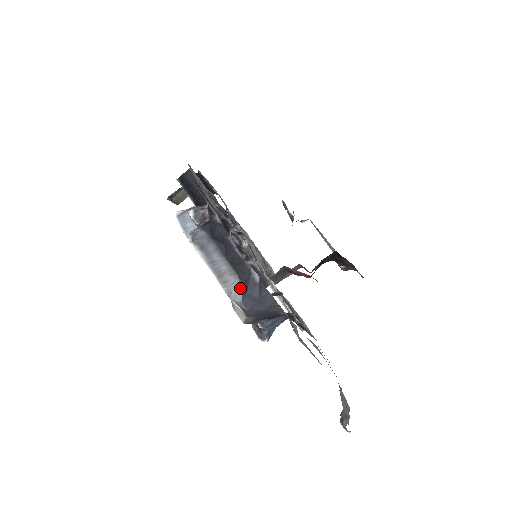
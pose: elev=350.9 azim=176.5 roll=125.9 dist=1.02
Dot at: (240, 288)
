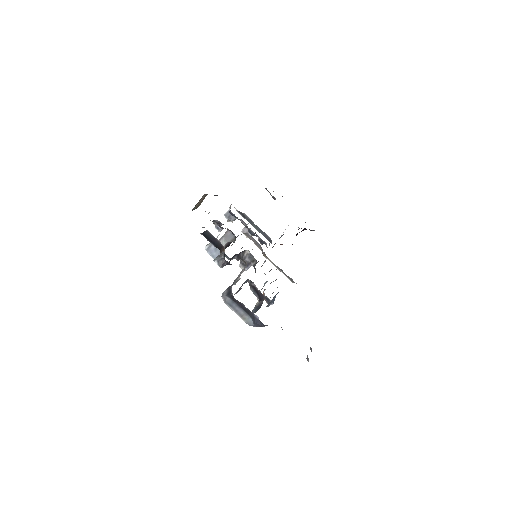
Dot at: (251, 320)
